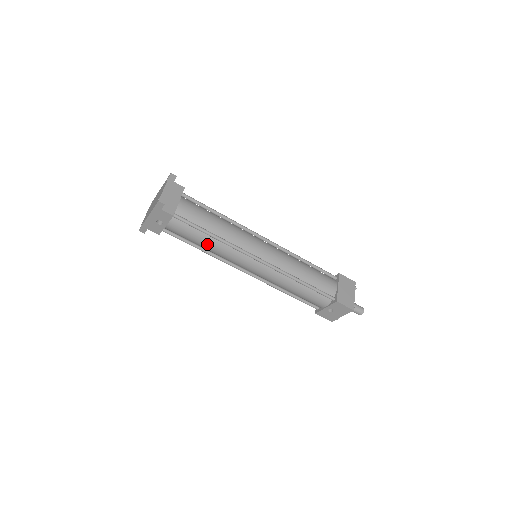
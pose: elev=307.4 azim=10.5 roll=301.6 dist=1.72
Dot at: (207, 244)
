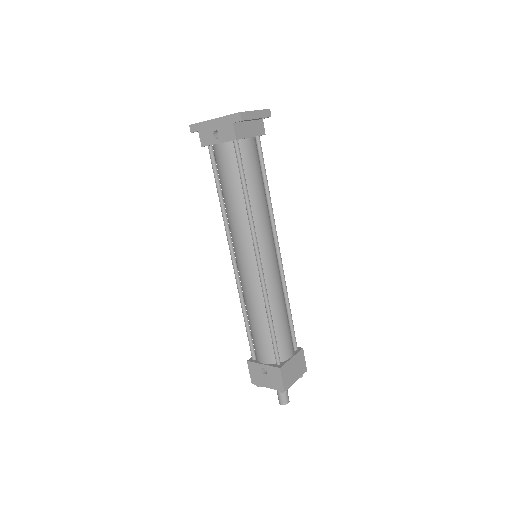
Dot at: (232, 197)
